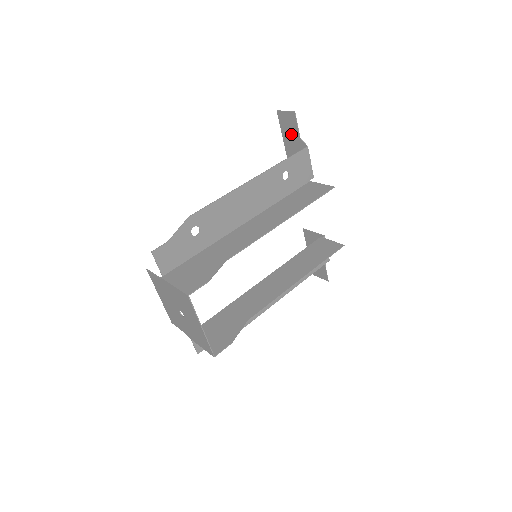
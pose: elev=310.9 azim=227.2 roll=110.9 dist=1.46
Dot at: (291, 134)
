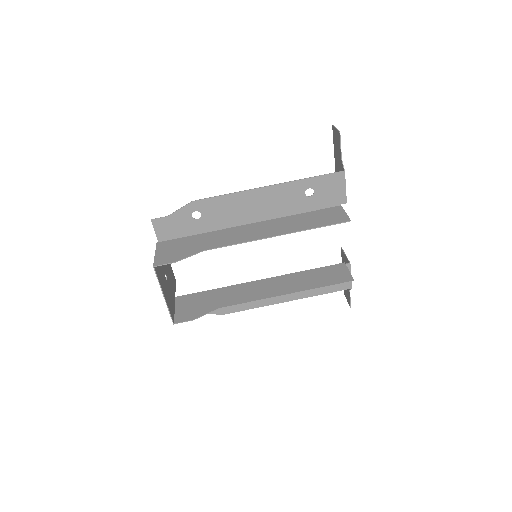
Dot at: (338, 152)
